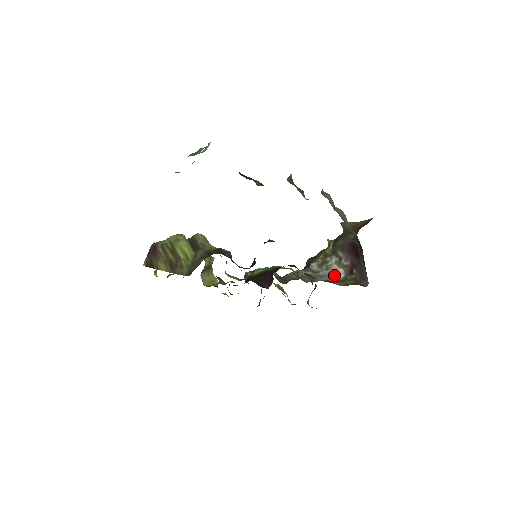
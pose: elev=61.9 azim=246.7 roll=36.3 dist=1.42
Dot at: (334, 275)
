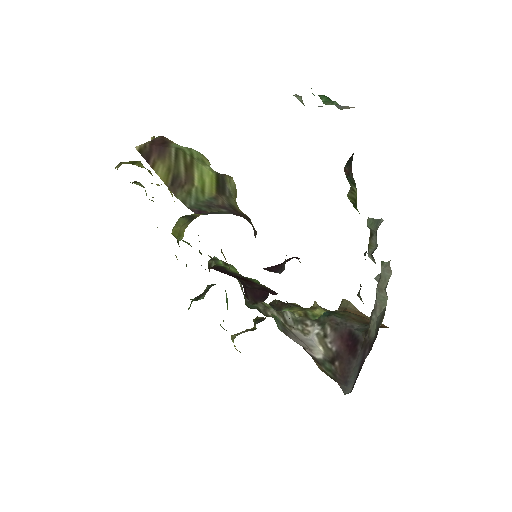
Dot at: (311, 347)
